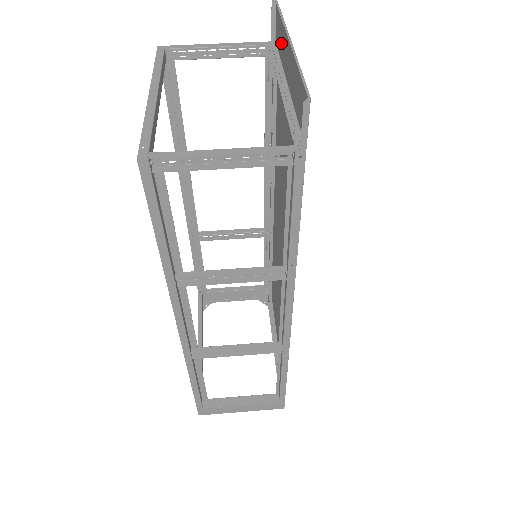
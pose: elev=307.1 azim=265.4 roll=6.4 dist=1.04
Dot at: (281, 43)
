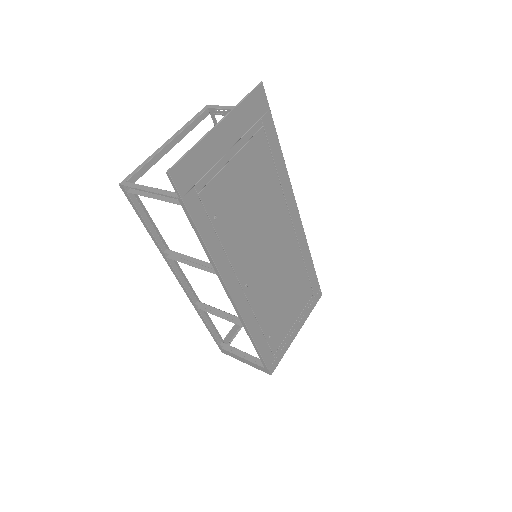
Dot at: (248, 116)
